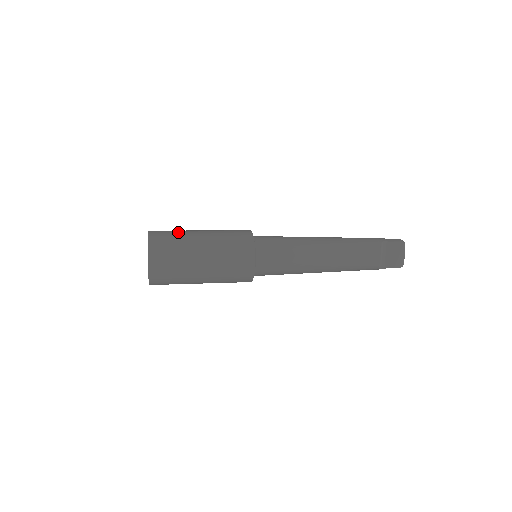
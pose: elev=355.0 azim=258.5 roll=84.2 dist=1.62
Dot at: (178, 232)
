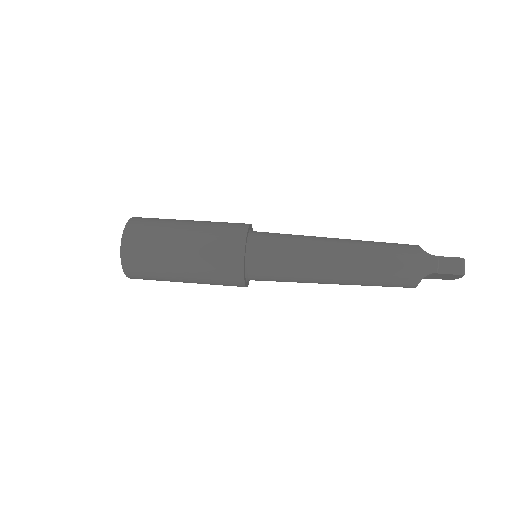
Dot at: (154, 251)
